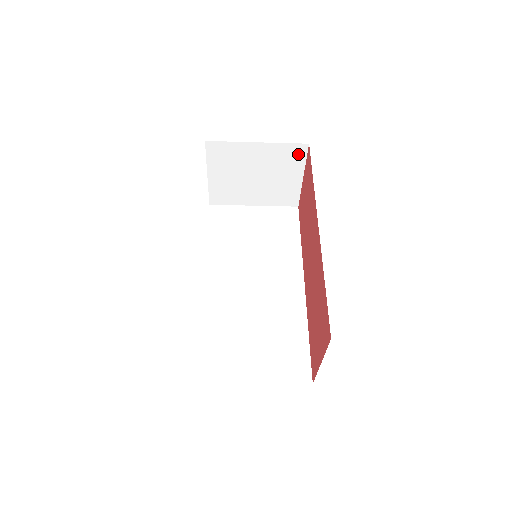
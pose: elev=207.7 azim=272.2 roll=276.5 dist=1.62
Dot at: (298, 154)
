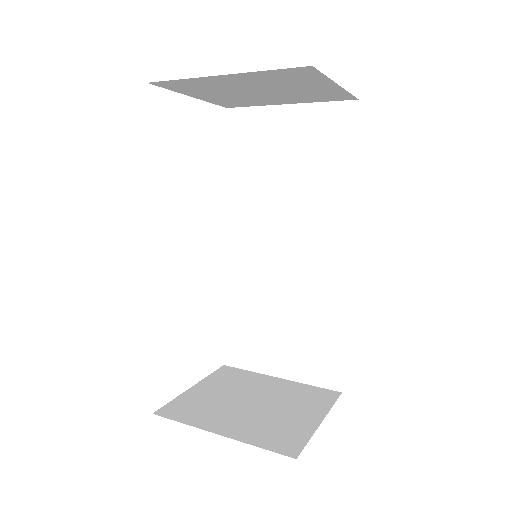
Dot at: (304, 73)
